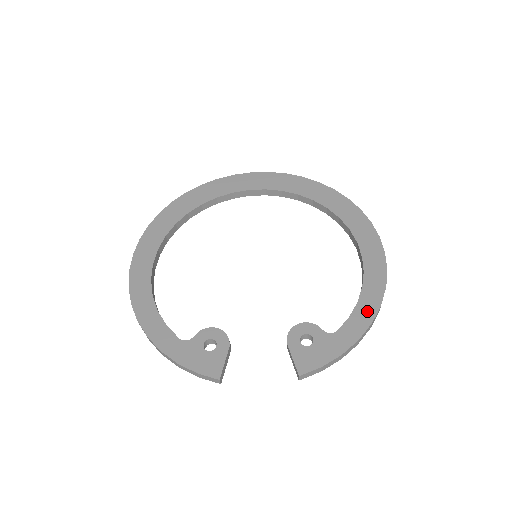
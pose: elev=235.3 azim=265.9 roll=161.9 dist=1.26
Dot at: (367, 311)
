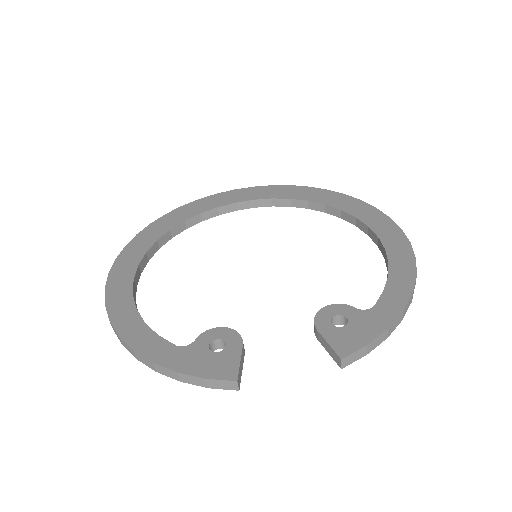
Dot at: (402, 282)
